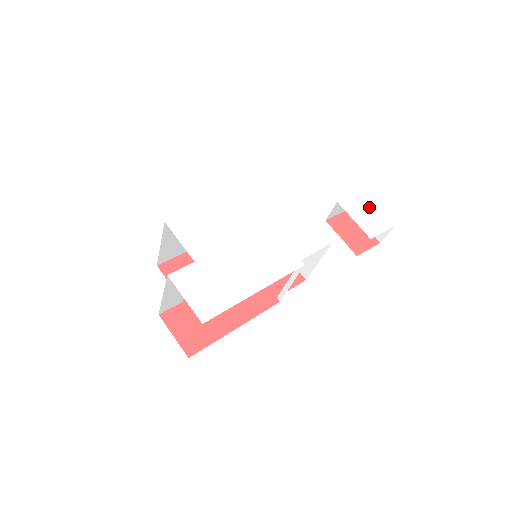
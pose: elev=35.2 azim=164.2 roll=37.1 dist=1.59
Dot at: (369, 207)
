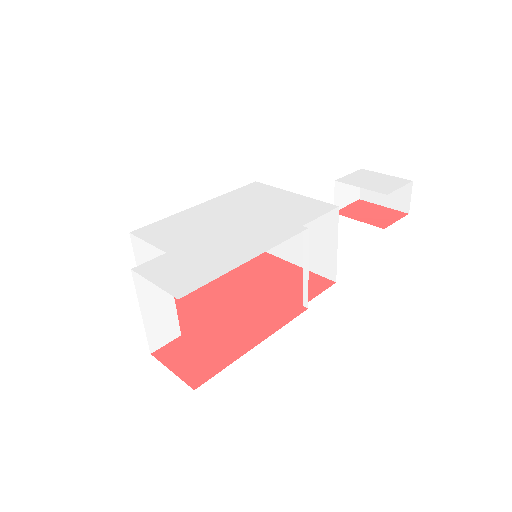
Dot at: (375, 176)
